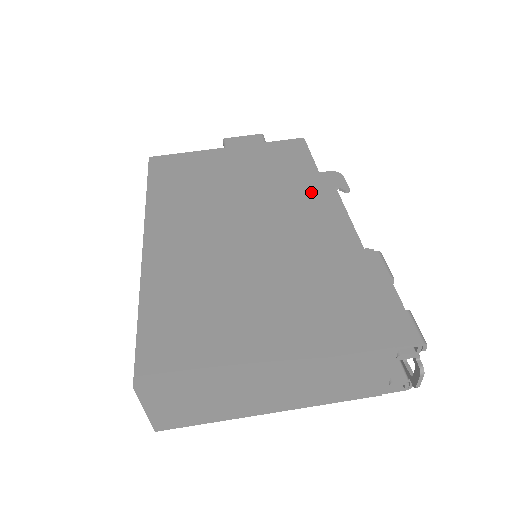
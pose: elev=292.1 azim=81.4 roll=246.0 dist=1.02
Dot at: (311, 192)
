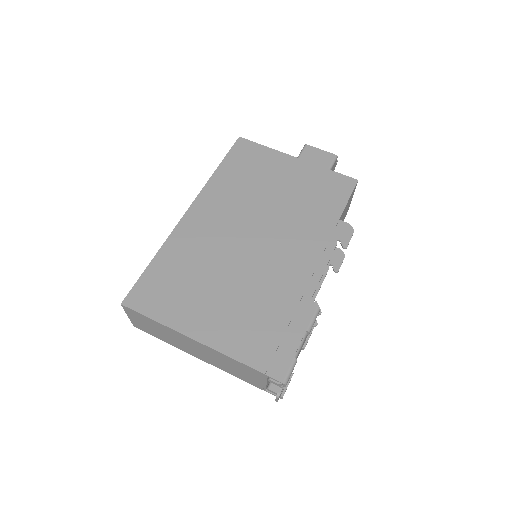
Dot at: (318, 234)
